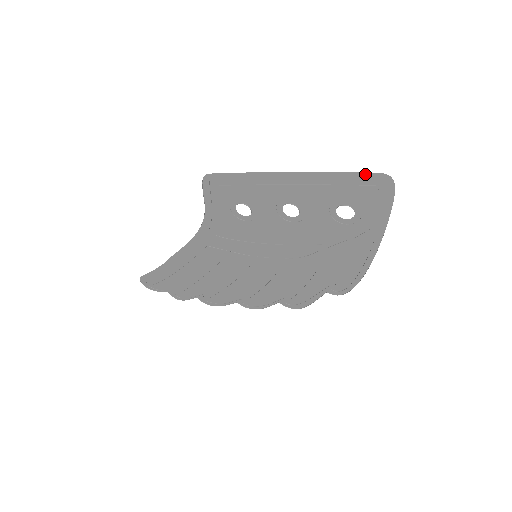
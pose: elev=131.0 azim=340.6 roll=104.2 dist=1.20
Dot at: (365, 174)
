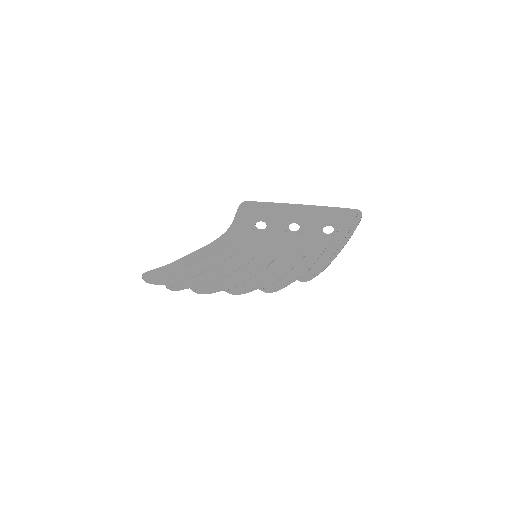
Dot at: (348, 209)
